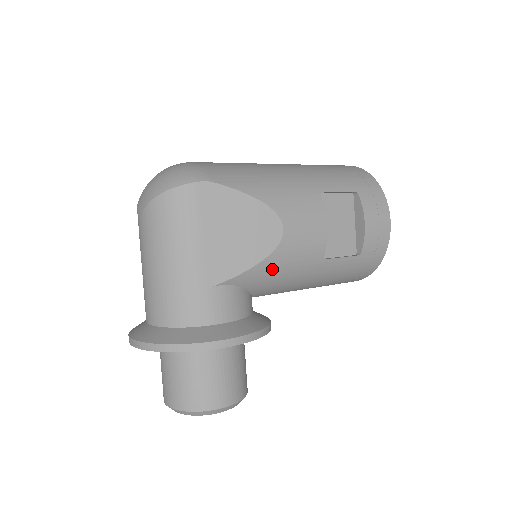
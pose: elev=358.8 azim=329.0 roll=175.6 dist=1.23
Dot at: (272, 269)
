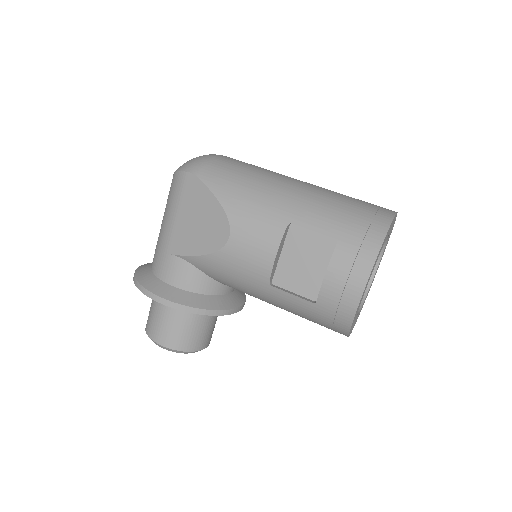
Dot at: (218, 266)
